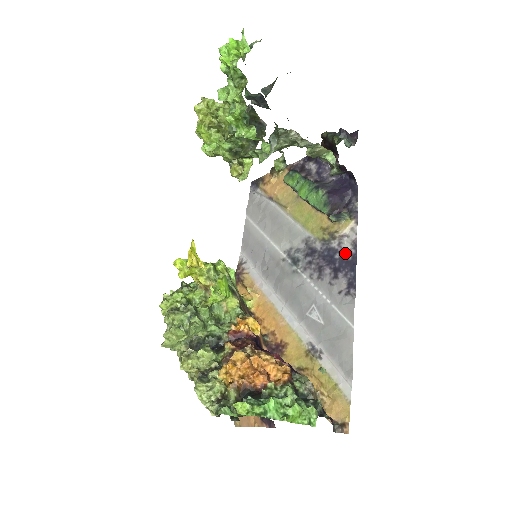
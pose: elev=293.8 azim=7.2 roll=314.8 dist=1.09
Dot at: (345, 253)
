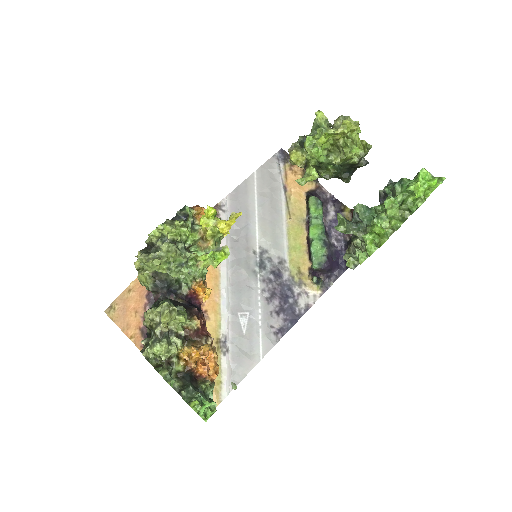
Dot at: (297, 306)
